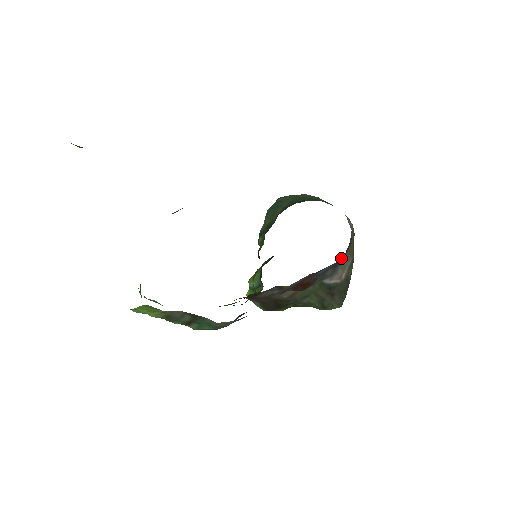
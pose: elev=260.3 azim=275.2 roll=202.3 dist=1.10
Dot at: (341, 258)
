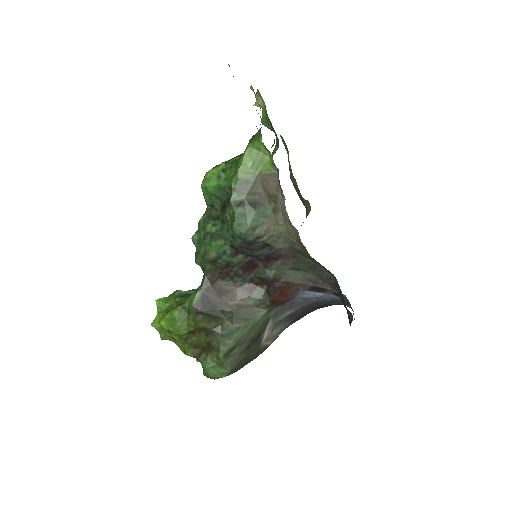
Dot at: (303, 311)
